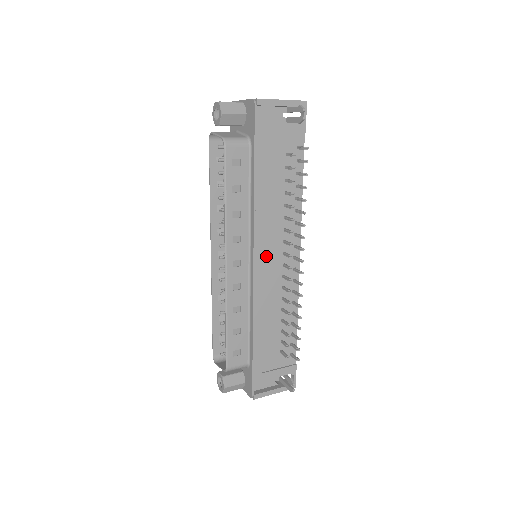
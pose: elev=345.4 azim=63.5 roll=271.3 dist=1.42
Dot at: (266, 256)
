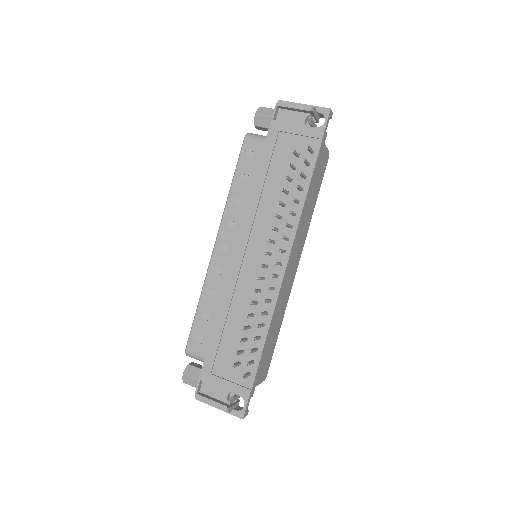
Dot at: (251, 249)
